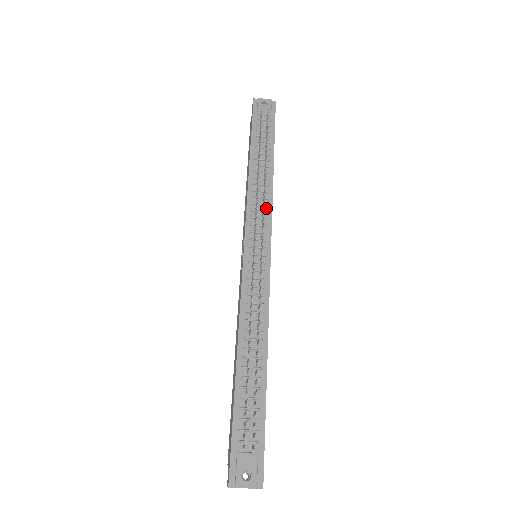
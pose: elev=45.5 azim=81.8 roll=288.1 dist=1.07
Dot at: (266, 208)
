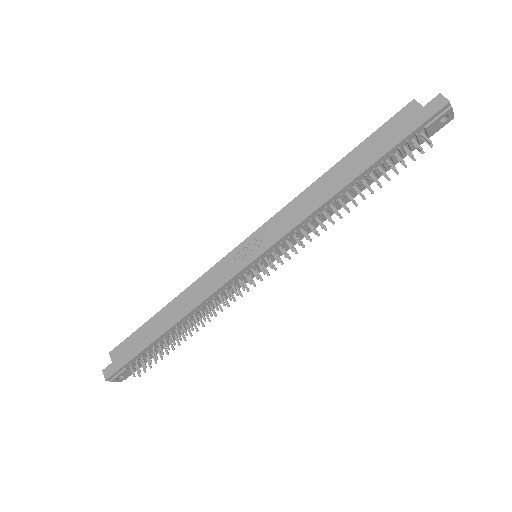
Dot at: (307, 231)
